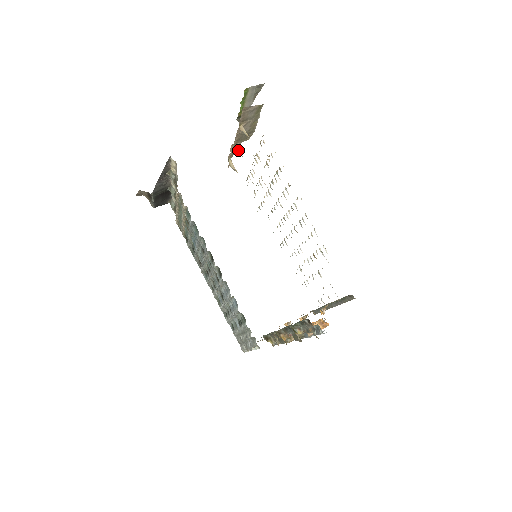
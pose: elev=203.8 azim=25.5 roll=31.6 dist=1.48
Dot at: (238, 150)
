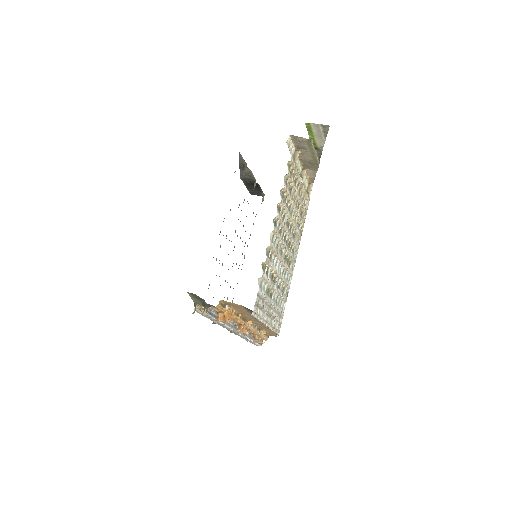
Dot at: (304, 174)
